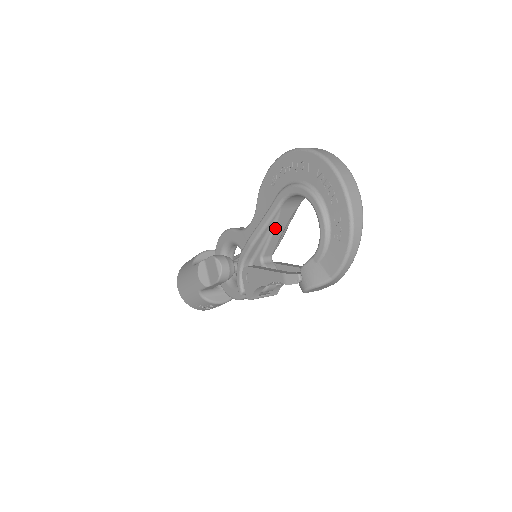
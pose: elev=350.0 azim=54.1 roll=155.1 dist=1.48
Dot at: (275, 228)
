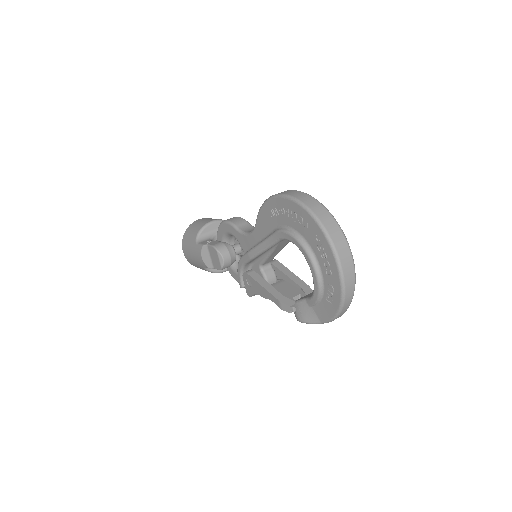
Dot at: (274, 251)
